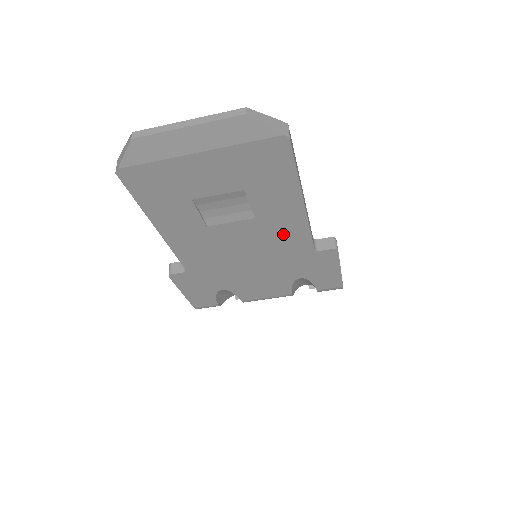
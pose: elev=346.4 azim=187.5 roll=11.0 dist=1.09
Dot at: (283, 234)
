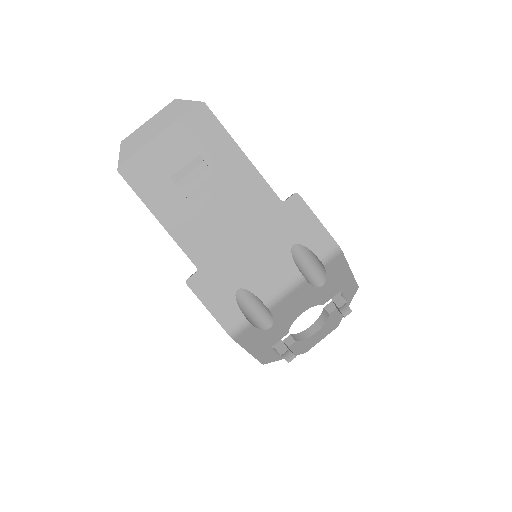
Dot at: (247, 191)
